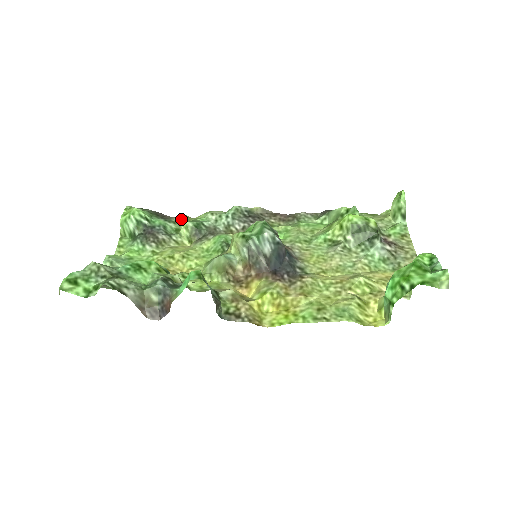
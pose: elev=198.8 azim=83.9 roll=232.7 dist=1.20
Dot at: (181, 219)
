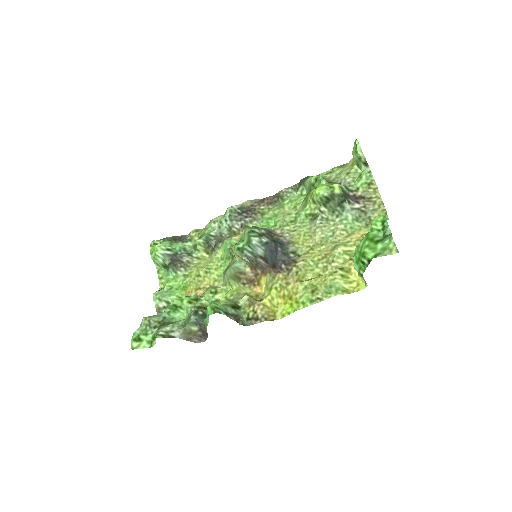
Dot at: (194, 235)
